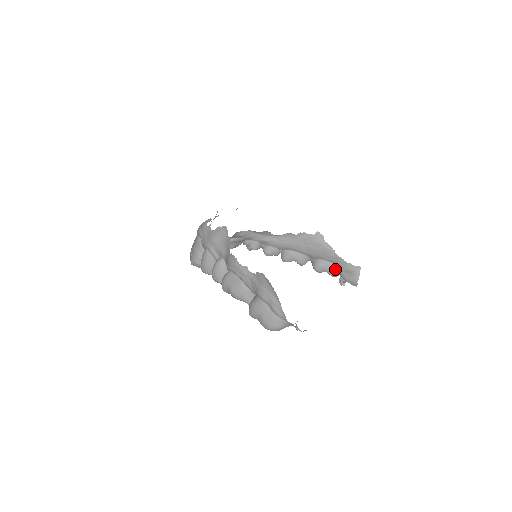
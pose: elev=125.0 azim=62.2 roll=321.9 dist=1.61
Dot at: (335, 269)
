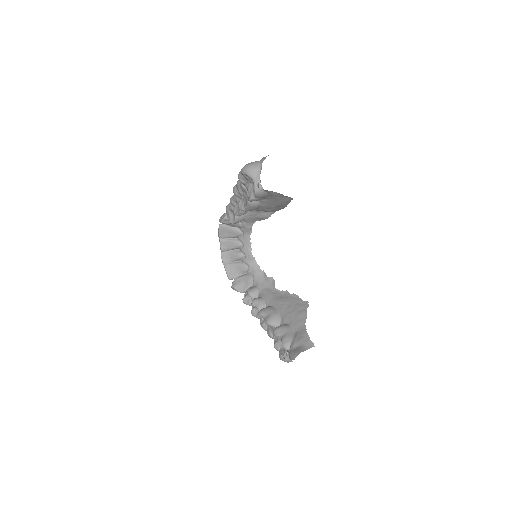
Dot at: (291, 337)
